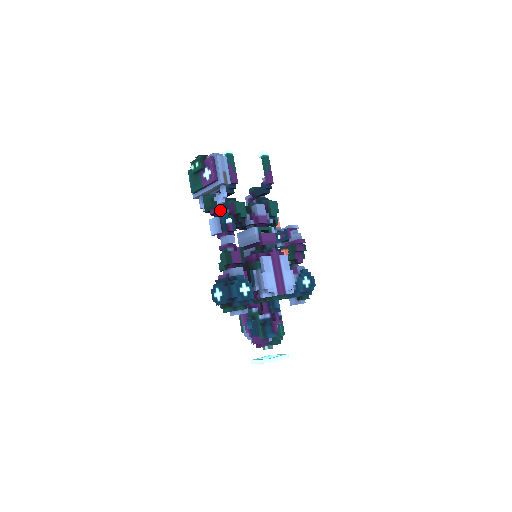
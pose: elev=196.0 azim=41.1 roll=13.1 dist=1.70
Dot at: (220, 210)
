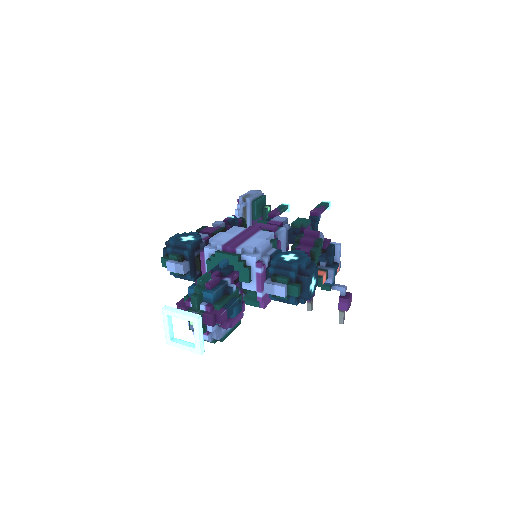
Dot at: occluded
